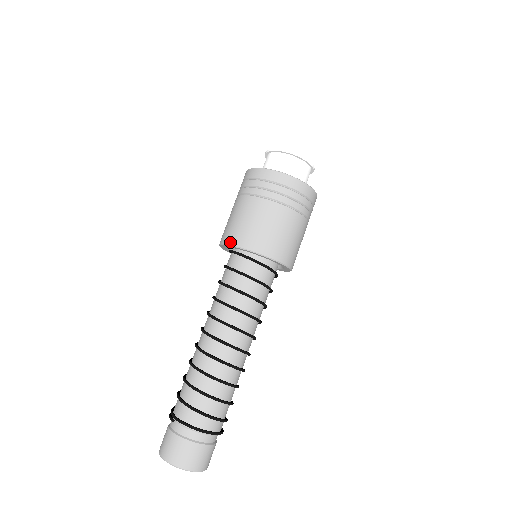
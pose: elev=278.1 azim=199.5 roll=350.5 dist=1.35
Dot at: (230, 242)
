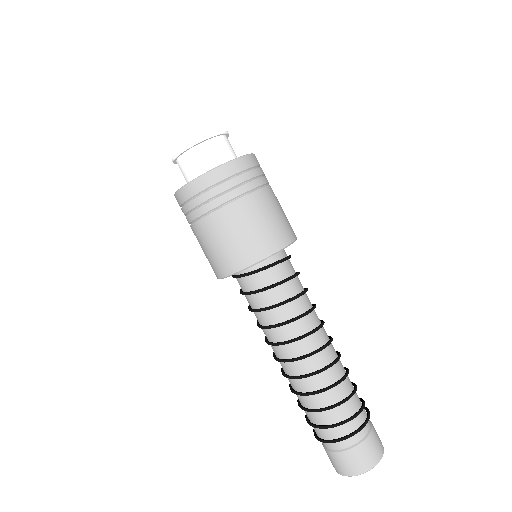
Dot at: (216, 276)
